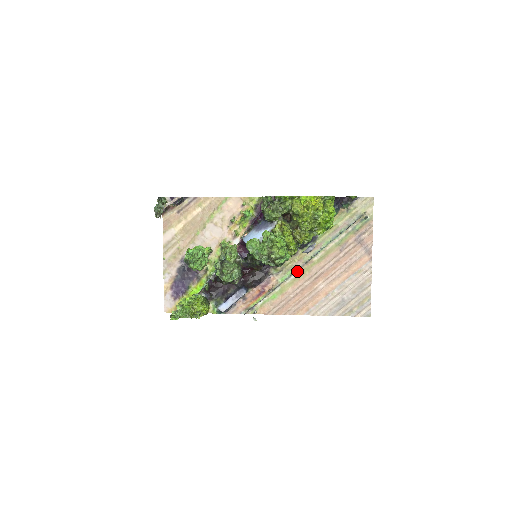
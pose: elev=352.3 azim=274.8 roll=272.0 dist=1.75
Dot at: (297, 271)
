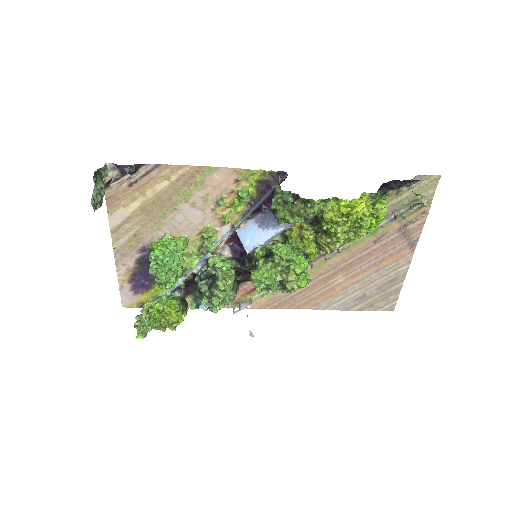
Dot at: (309, 264)
